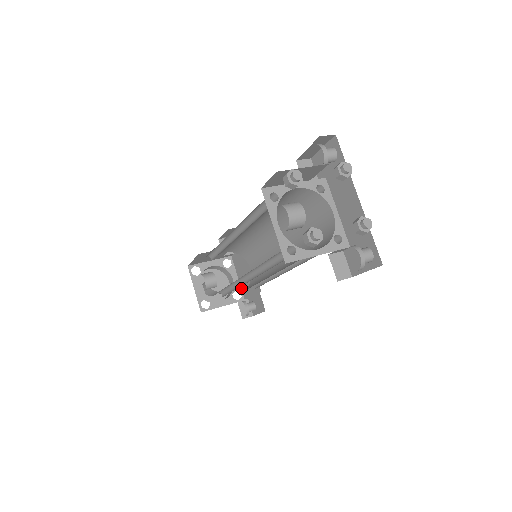
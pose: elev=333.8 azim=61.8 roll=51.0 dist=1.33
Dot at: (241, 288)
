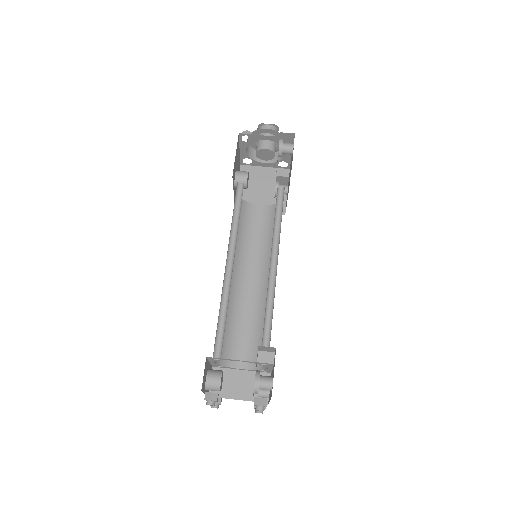
Dot at: (290, 162)
